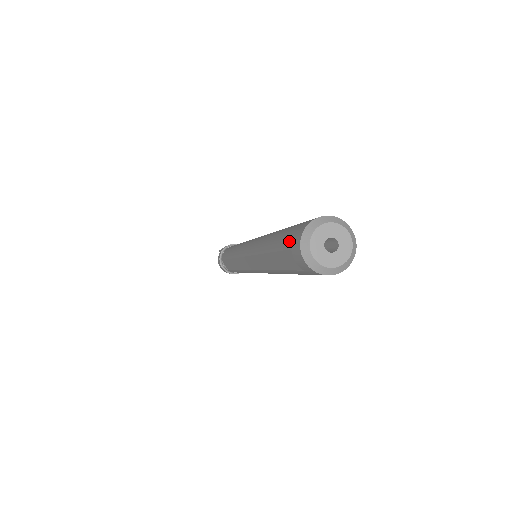
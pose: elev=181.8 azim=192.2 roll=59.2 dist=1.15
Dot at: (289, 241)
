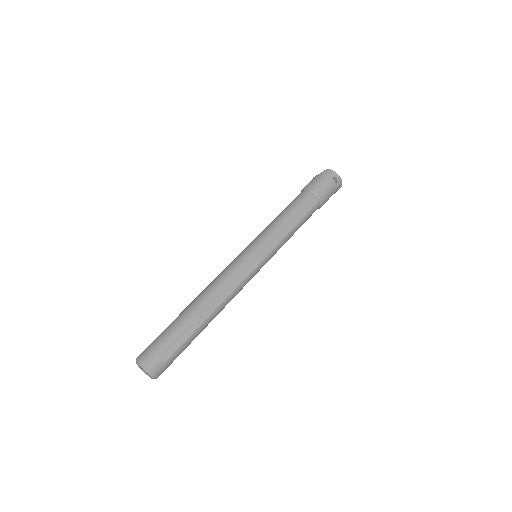
Dot at: occluded
